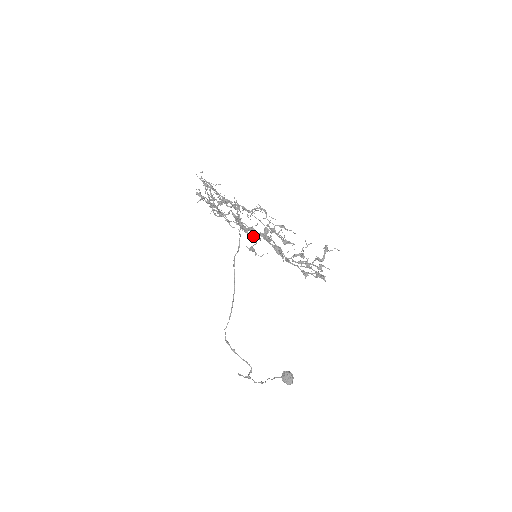
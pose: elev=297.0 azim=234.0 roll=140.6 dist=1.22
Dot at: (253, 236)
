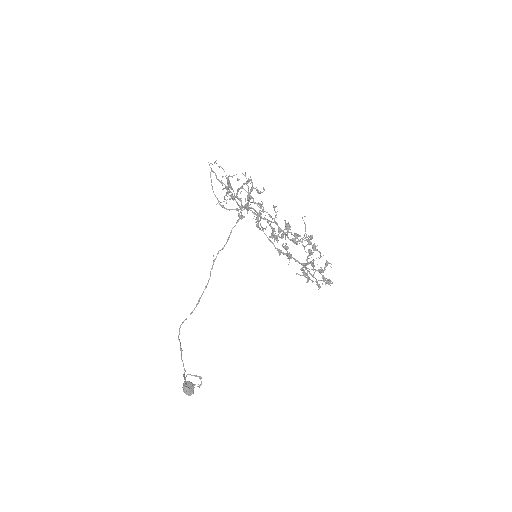
Dot at: occluded
